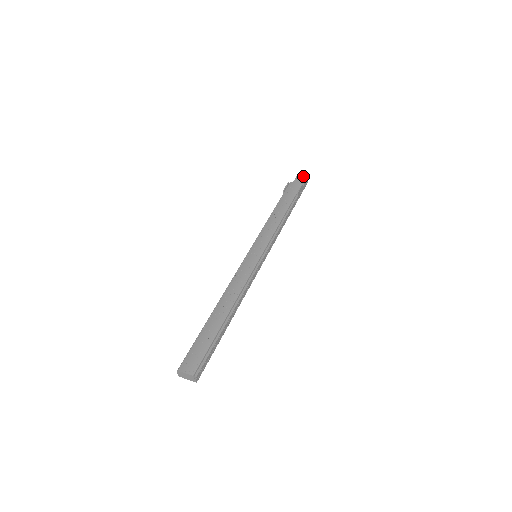
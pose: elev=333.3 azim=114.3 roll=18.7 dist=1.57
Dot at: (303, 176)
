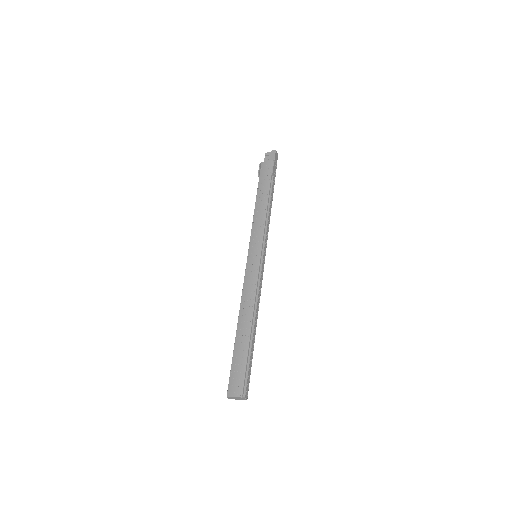
Dot at: (271, 152)
